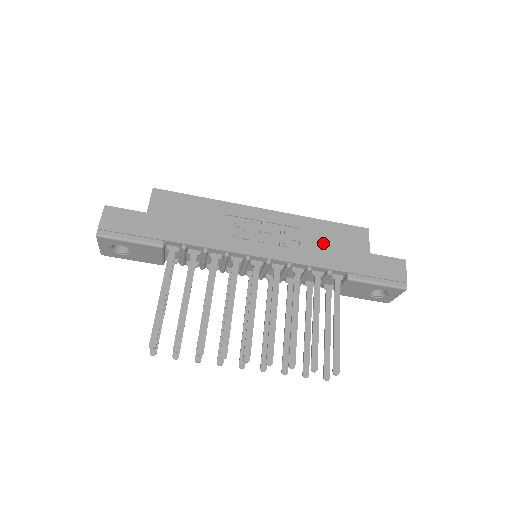
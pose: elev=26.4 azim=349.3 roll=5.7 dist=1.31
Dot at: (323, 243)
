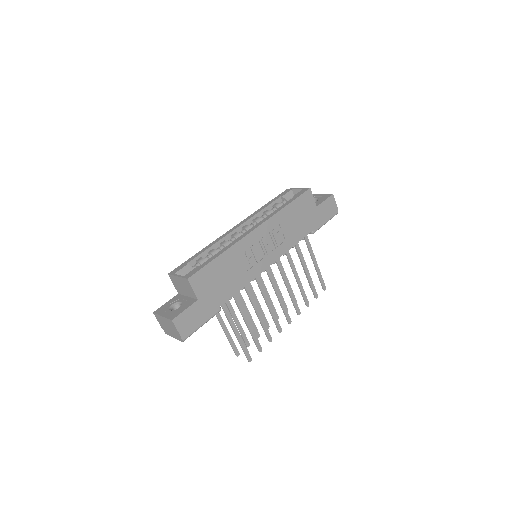
Dot at: (294, 223)
